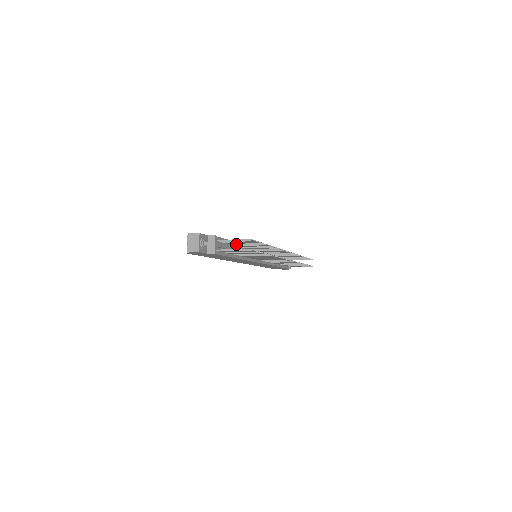
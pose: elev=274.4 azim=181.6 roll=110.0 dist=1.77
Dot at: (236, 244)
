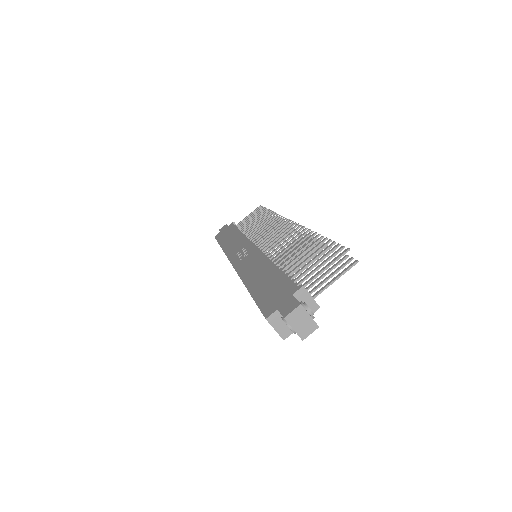
Dot at: (290, 269)
